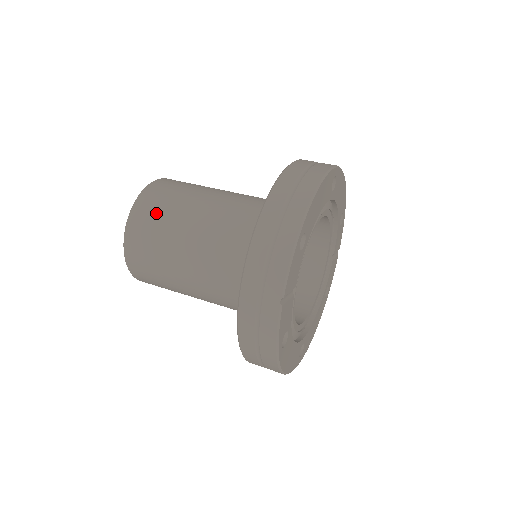
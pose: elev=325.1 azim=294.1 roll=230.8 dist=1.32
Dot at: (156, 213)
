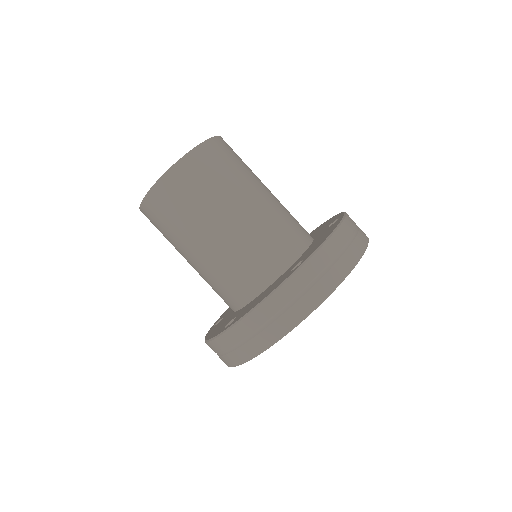
Dot at: (165, 217)
